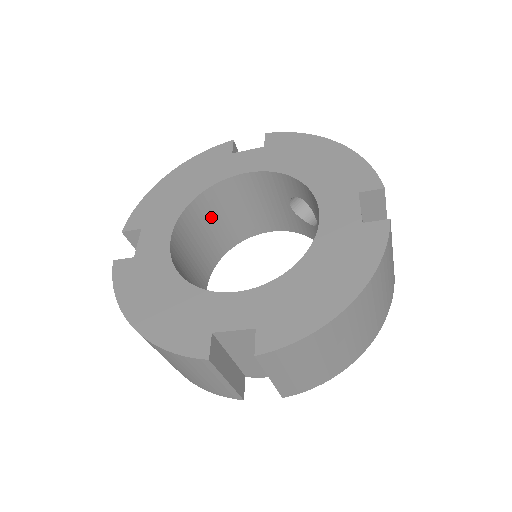
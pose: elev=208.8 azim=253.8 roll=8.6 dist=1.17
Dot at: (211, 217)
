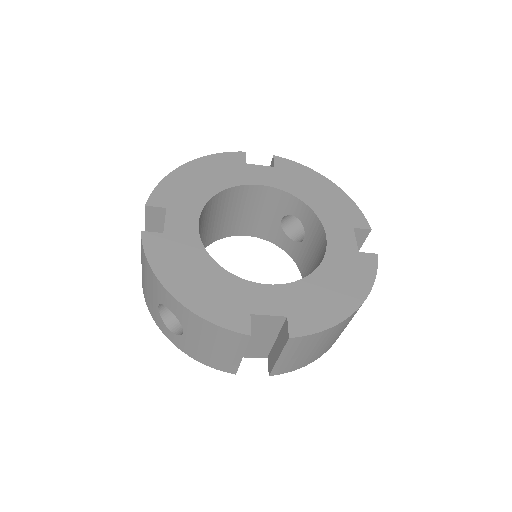
Dot at: (216, 212)
